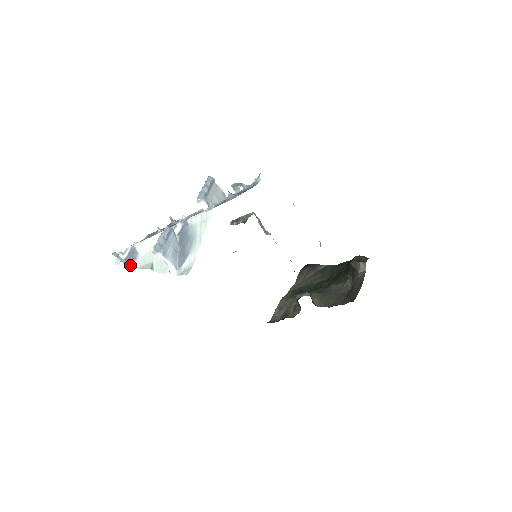
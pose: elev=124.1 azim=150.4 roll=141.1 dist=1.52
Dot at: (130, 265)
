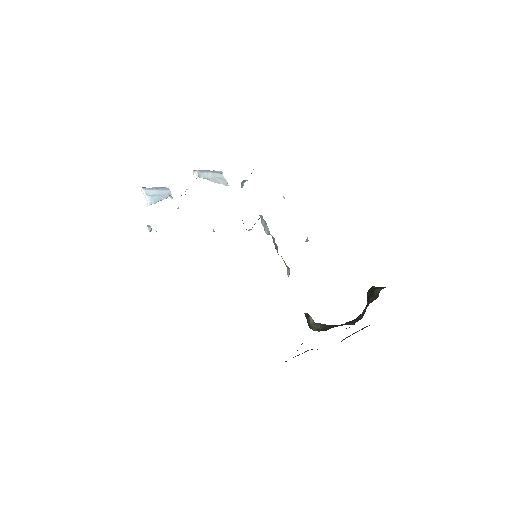
Dot at: occluded
